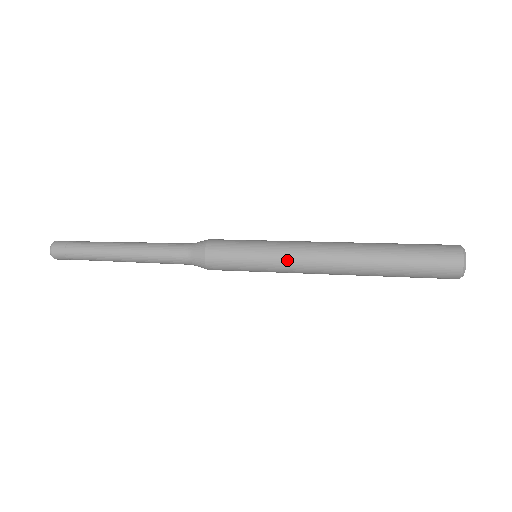
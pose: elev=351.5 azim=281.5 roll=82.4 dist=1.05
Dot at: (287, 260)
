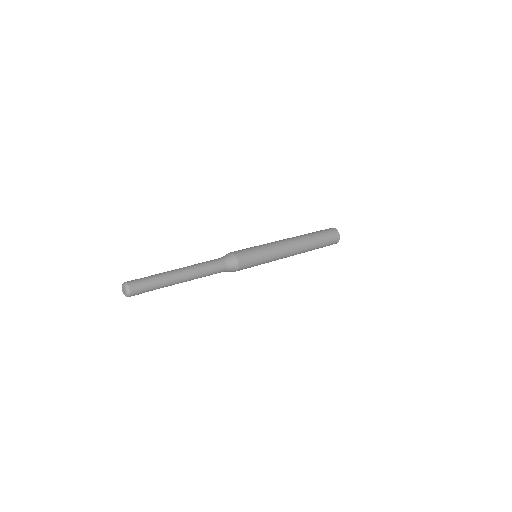
Dot at: occluded
